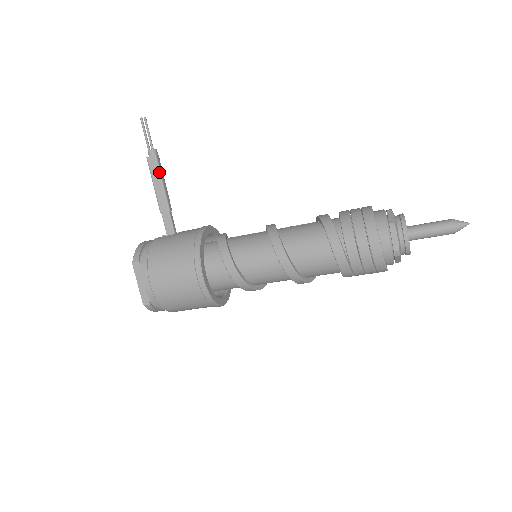
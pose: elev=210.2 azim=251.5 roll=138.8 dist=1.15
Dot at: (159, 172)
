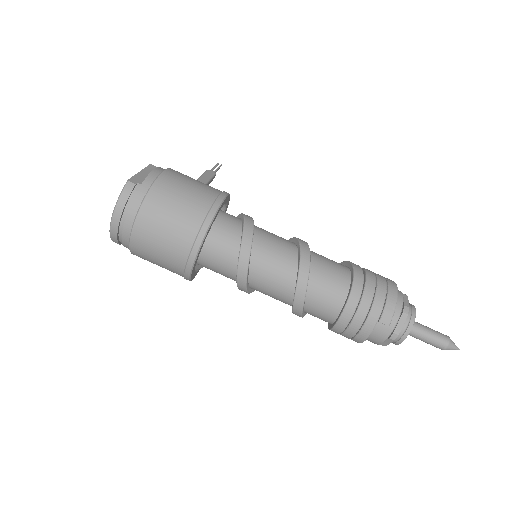
Dot at: (211, 178)
